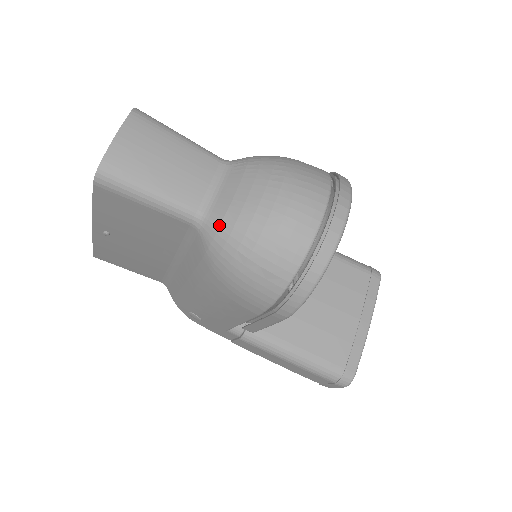
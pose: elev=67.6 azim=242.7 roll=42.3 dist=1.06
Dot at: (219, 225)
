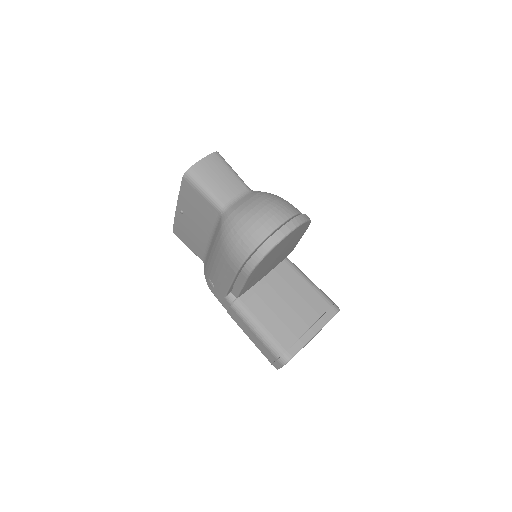
Dot at: (231, 214)
